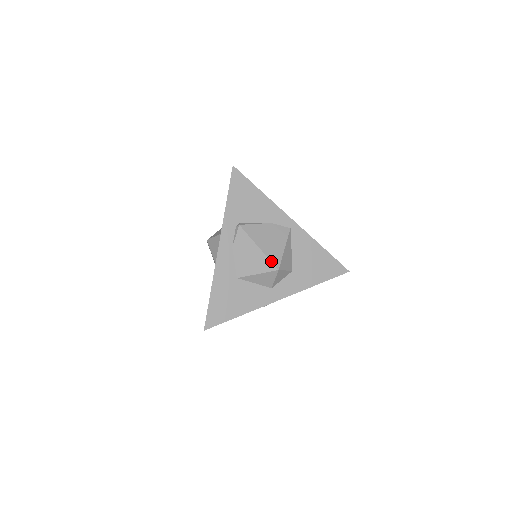
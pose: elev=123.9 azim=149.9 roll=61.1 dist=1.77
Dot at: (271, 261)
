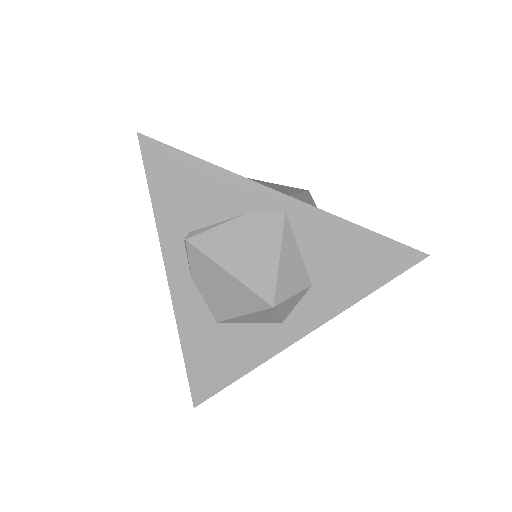
Dot at: (256, 294)
